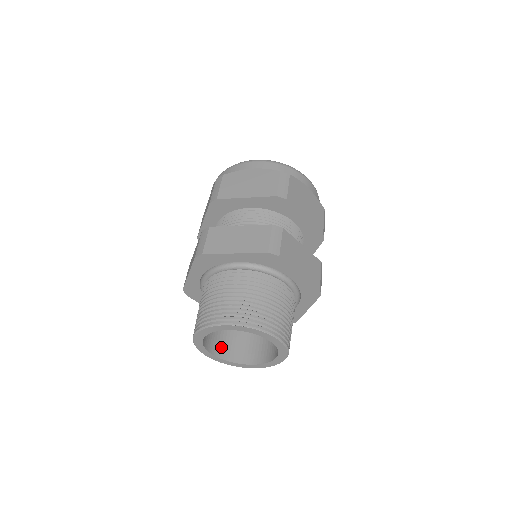
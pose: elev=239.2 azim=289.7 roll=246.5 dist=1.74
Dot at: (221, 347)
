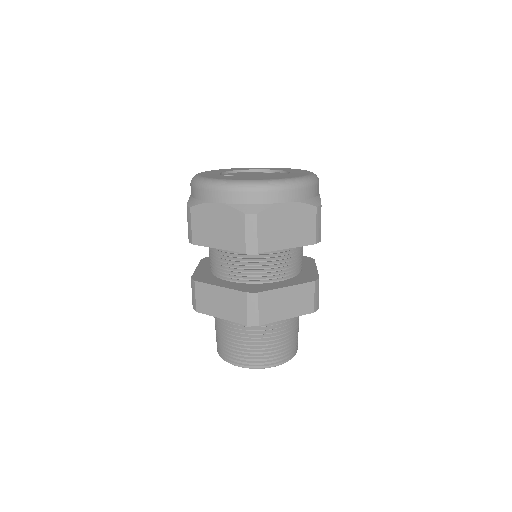
Dot at: occluded
